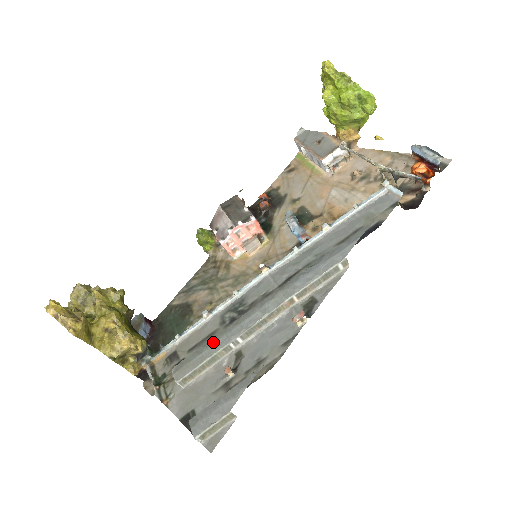
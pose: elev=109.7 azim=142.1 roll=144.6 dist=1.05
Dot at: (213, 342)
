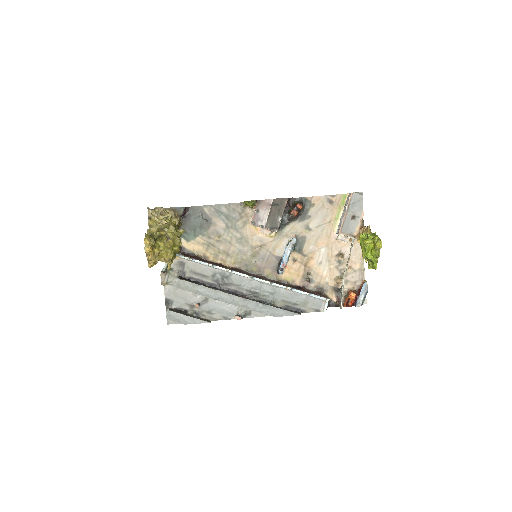
Dot at: (201, 289)
